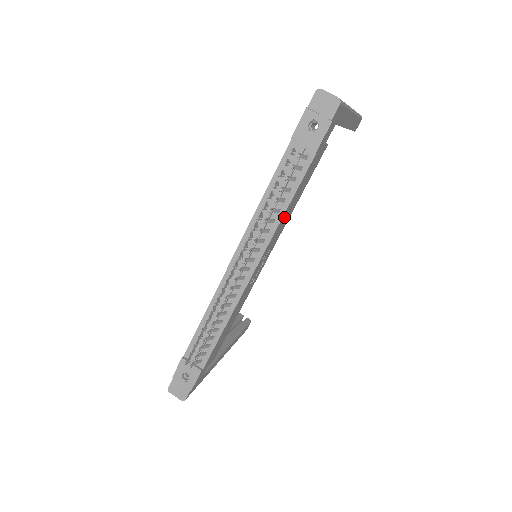
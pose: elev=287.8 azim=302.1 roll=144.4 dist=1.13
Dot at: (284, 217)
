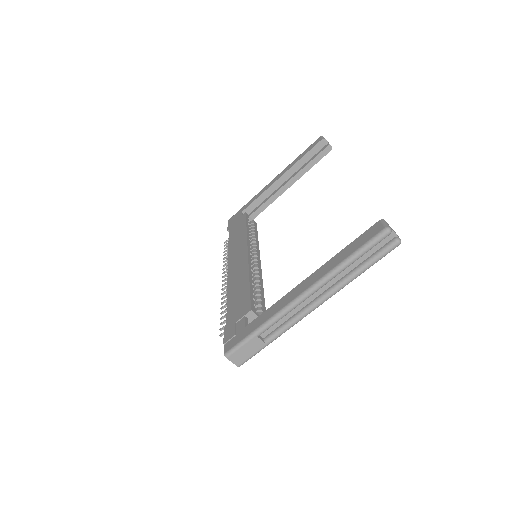
Dot at: occluded
